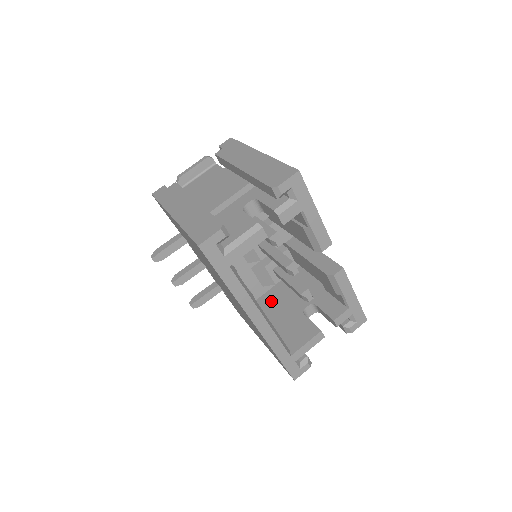
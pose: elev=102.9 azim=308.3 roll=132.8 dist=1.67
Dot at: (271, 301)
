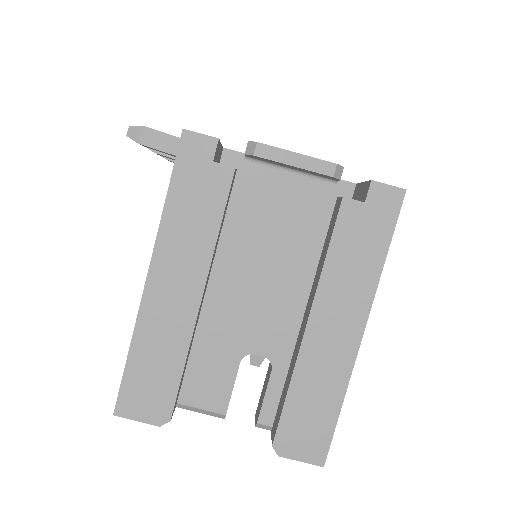
Dot at: occluded
